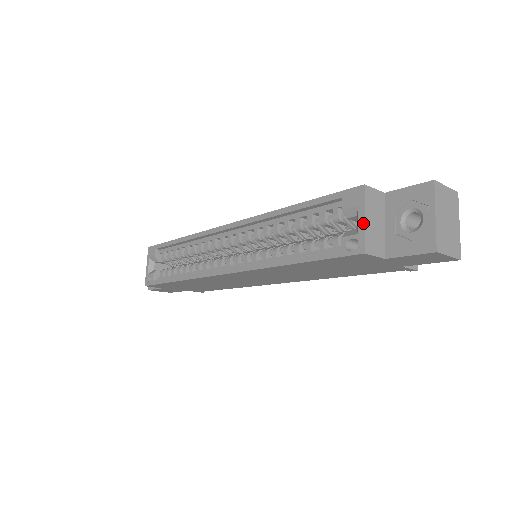
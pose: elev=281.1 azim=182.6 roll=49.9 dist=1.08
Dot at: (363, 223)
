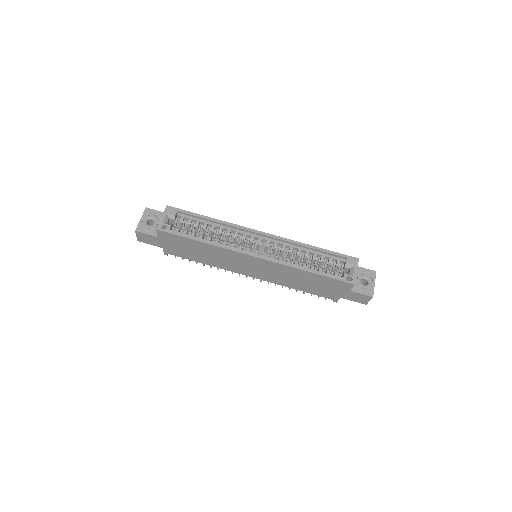
Dot at: (356, 273)
